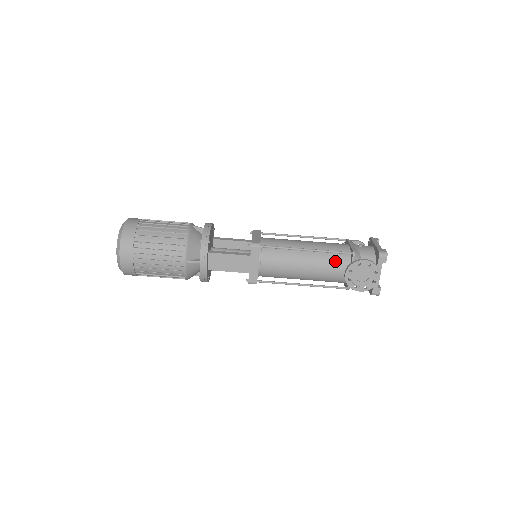
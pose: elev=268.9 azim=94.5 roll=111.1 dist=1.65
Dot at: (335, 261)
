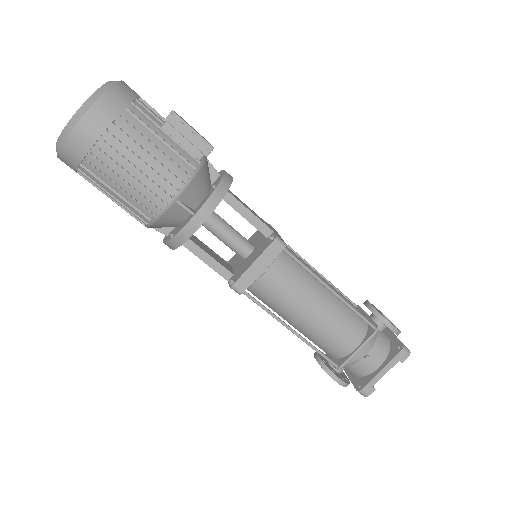
Dot at: (319, 346)
